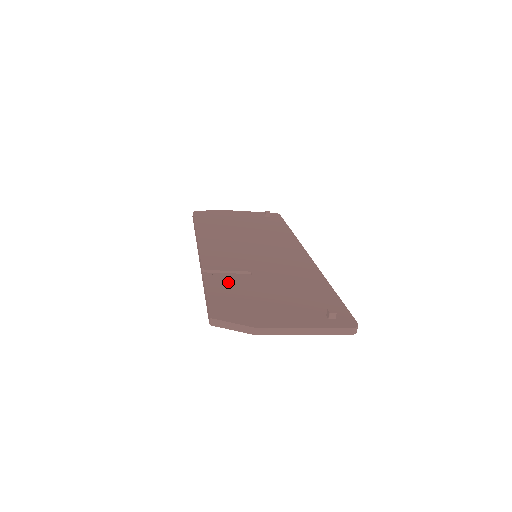
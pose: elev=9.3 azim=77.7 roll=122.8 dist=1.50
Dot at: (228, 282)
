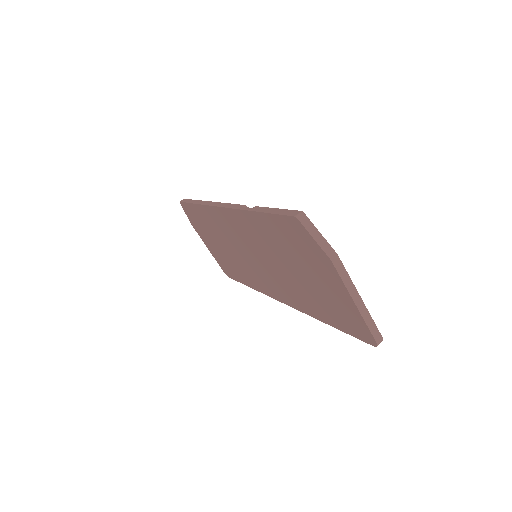
Dot at: occluded
